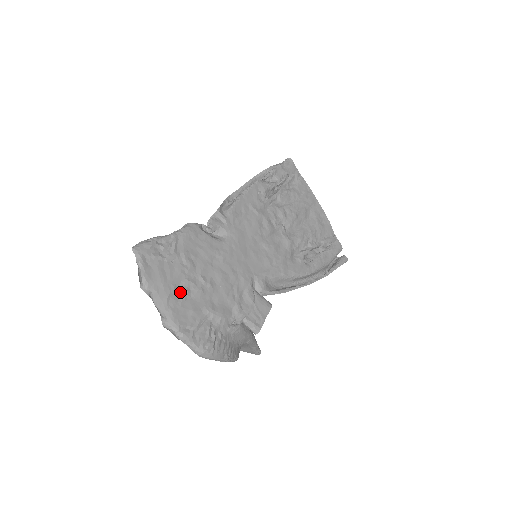
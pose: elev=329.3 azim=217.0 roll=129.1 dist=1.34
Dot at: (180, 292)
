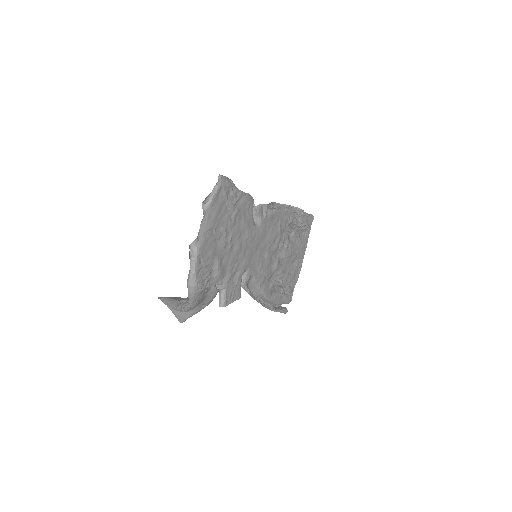
Dot at: (216, 233)
